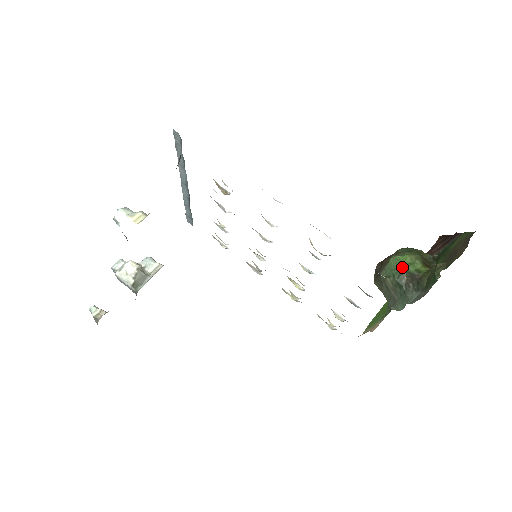
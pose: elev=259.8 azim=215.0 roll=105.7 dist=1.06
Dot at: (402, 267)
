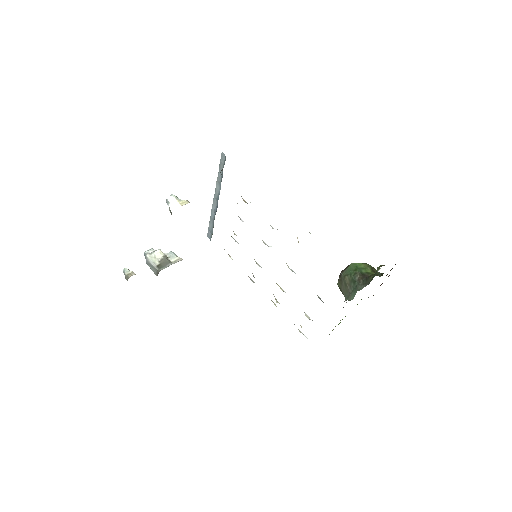
Dot at: (357, 269)
